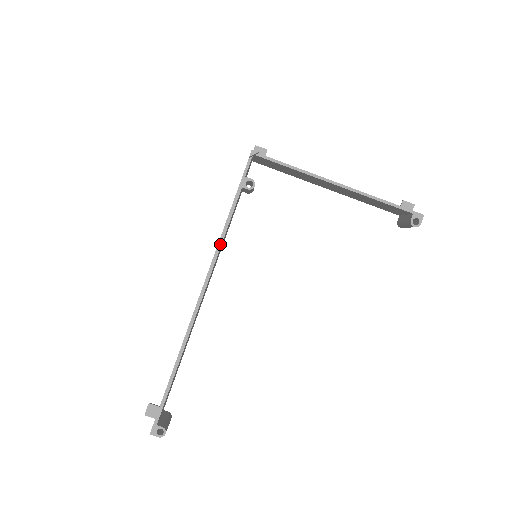
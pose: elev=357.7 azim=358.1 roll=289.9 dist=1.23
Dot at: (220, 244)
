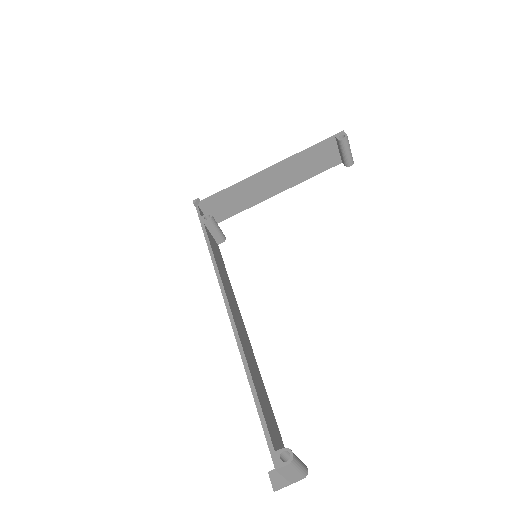
Dot at: (214, 261)
